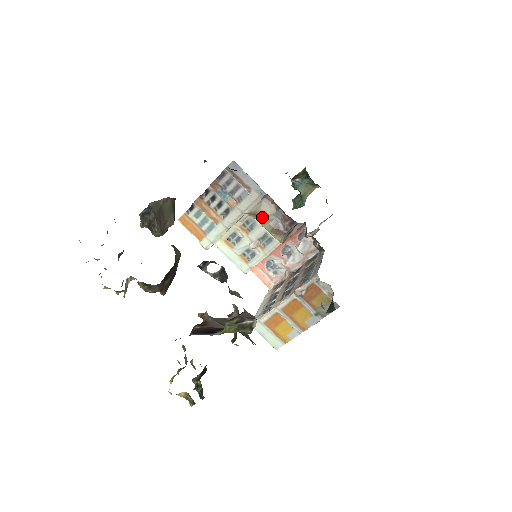
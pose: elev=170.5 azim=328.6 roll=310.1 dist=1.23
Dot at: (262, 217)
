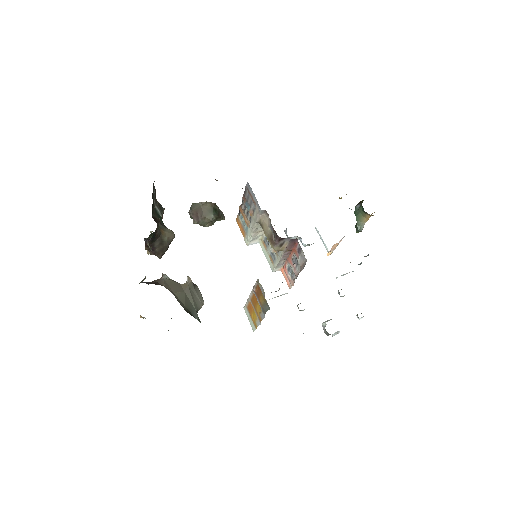
Dot at: (264, 227)
